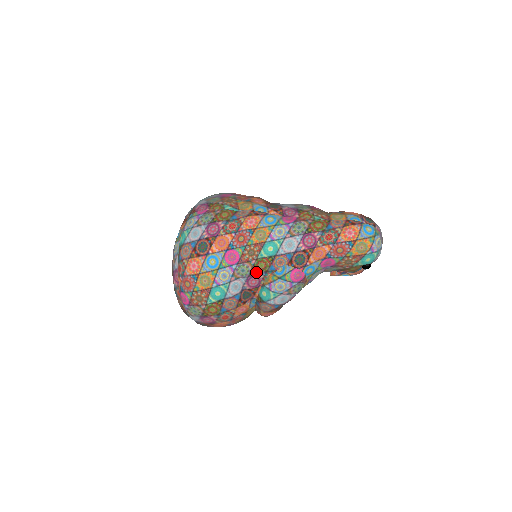
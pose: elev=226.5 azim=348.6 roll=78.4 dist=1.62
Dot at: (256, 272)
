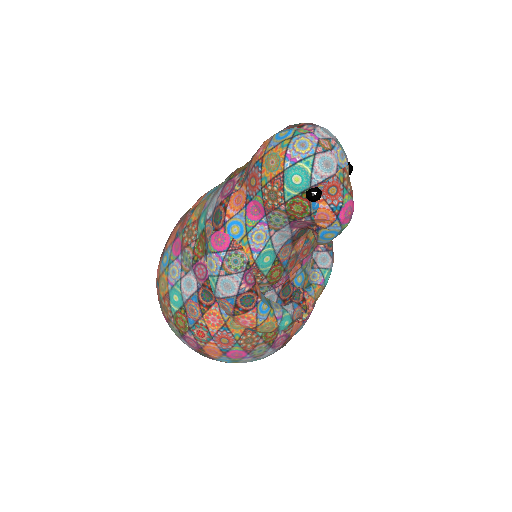
Dot at: (199, 257)
